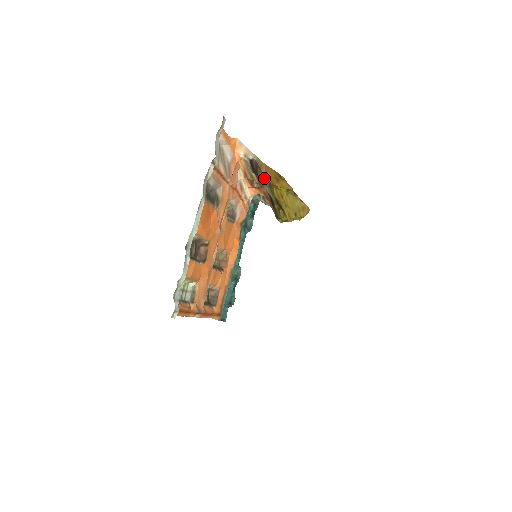
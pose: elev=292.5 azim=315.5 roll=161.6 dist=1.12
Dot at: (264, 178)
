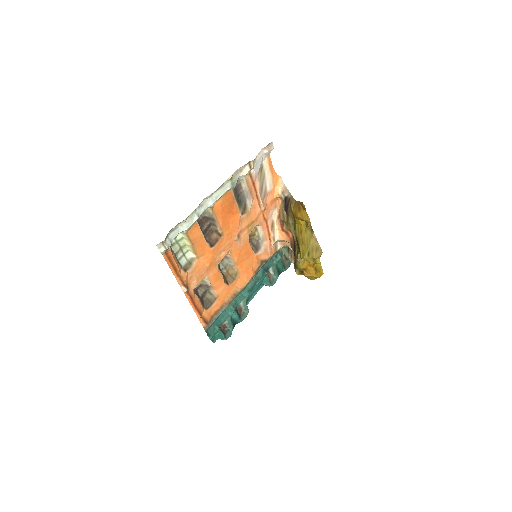
Dot at: (292, 214)
